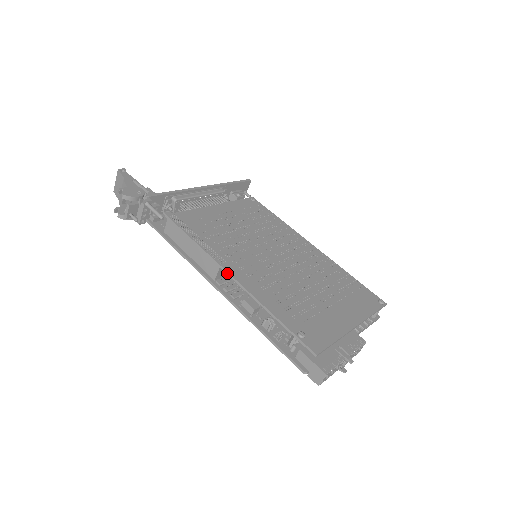
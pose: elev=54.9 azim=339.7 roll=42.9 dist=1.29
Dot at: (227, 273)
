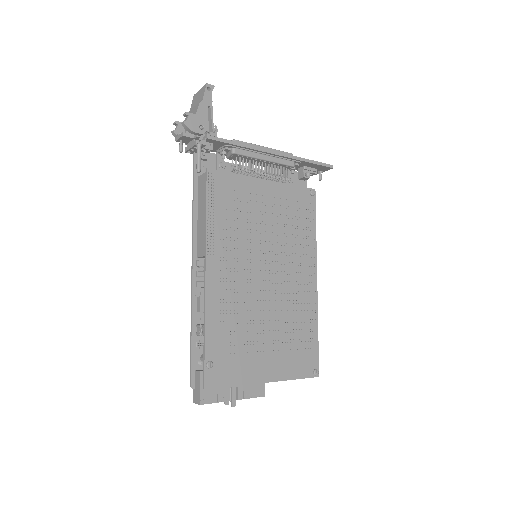
Dot at: (205, 267)
